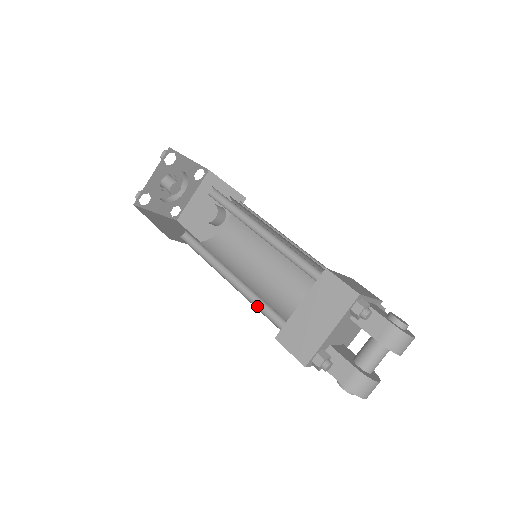
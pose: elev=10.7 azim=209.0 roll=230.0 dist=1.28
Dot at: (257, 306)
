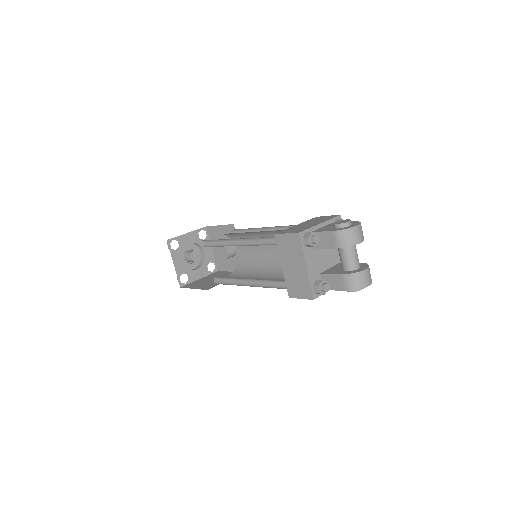
Dot at: (272, 286)
